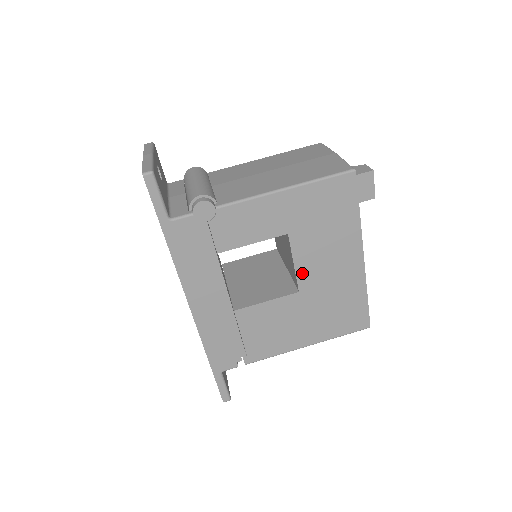
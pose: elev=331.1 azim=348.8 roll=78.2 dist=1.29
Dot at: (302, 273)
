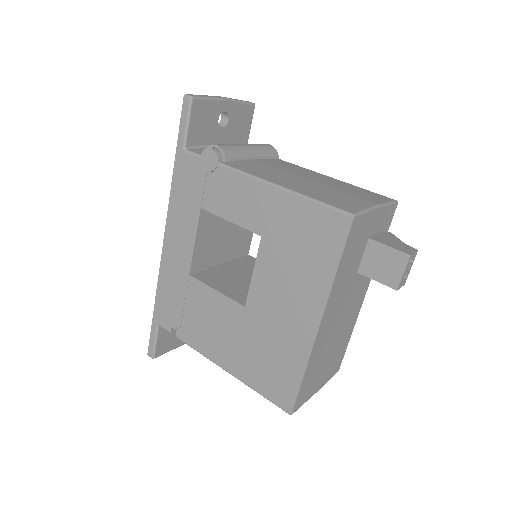
Dot at: (256, 289)
